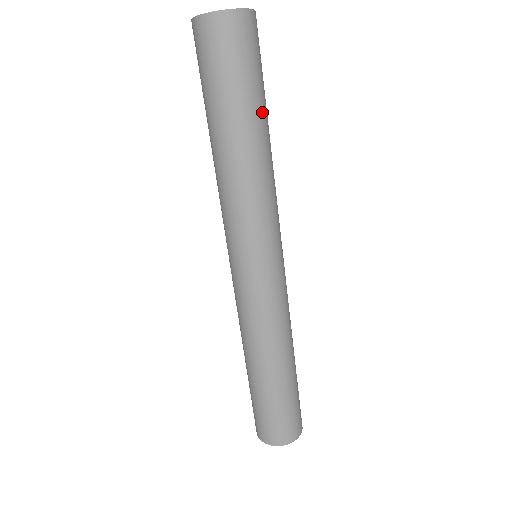
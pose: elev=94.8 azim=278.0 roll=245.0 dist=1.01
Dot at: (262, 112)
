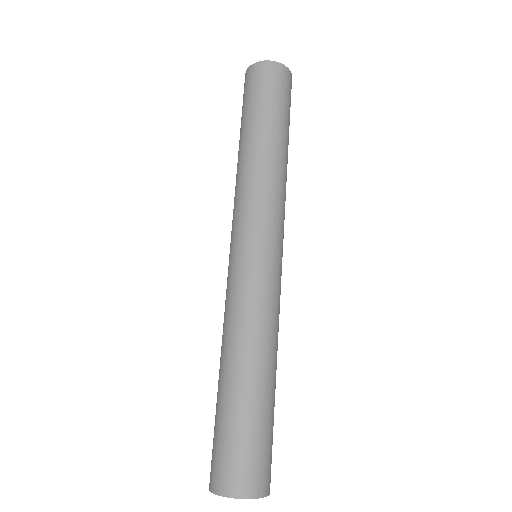
Dot at: (285, 131)
